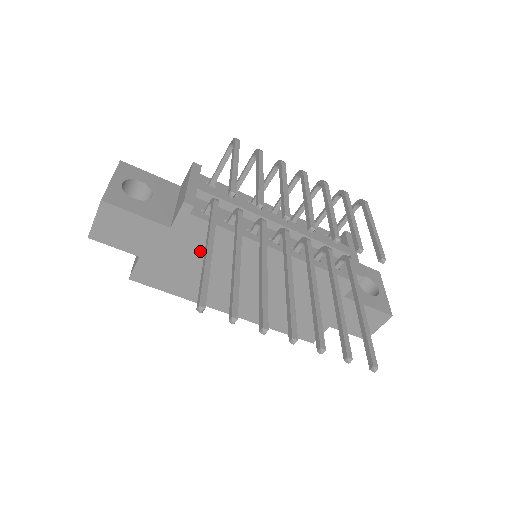
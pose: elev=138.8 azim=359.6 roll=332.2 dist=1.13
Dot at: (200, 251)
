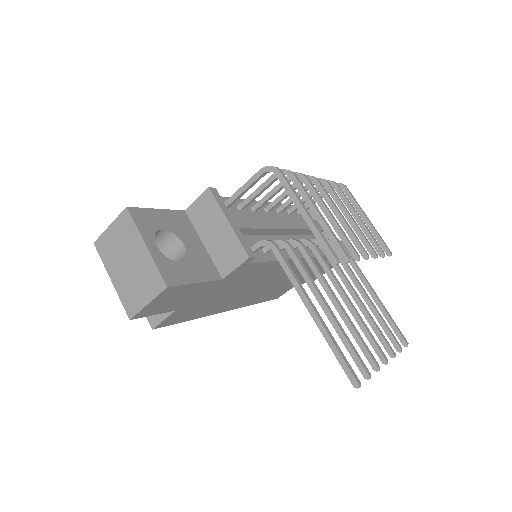
Dot at: (236, 283)
